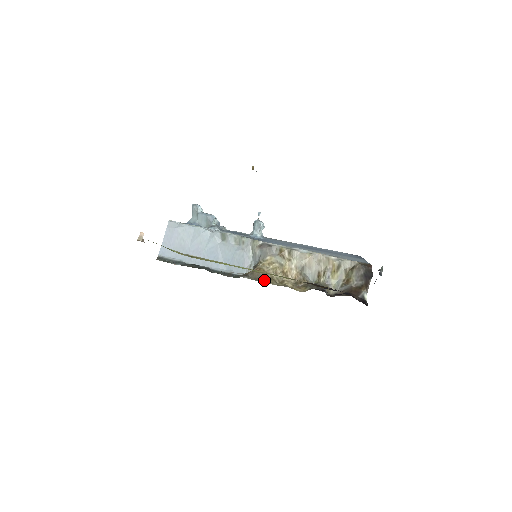
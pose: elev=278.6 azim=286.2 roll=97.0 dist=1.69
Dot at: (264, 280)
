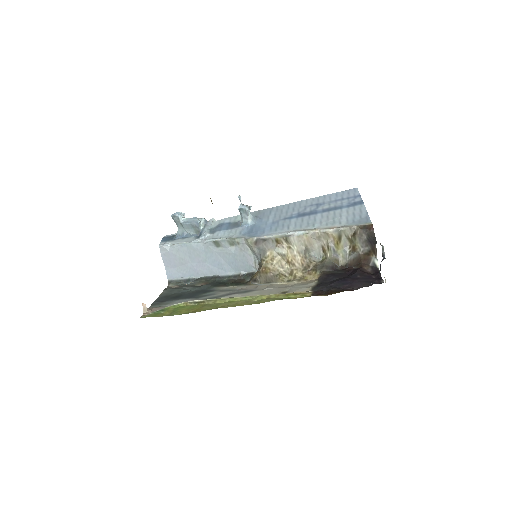
Dot at: (274, 281)
